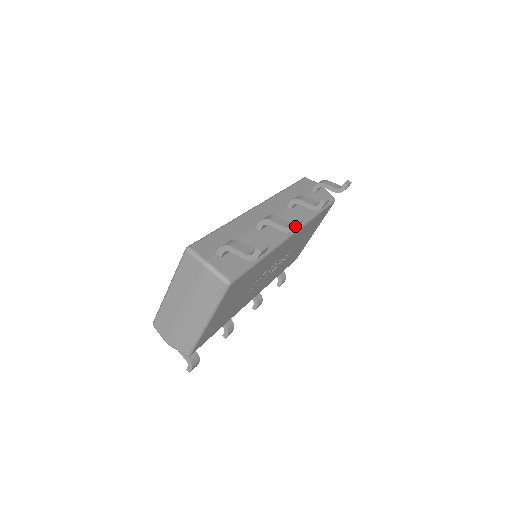
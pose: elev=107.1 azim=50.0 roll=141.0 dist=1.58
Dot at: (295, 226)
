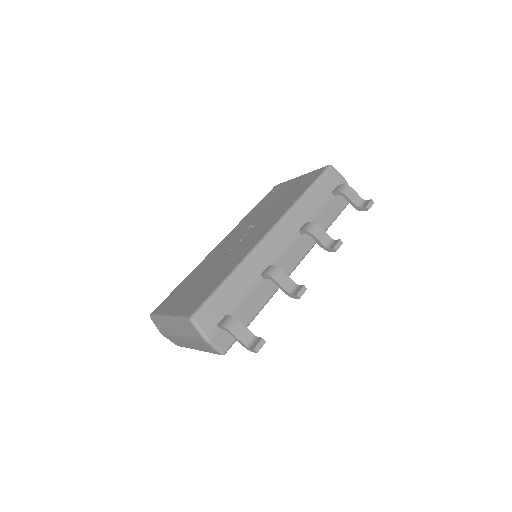
Dot at: (297, 298)
